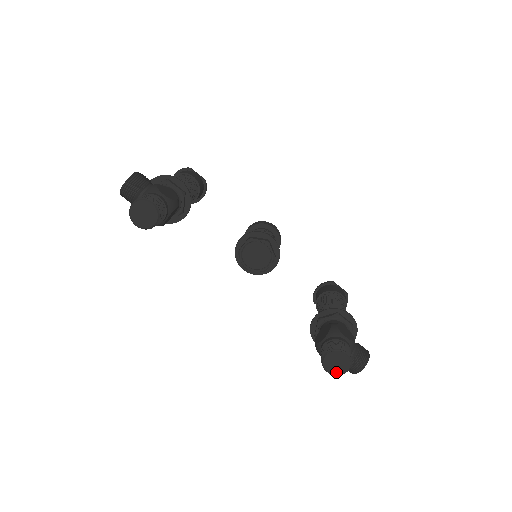
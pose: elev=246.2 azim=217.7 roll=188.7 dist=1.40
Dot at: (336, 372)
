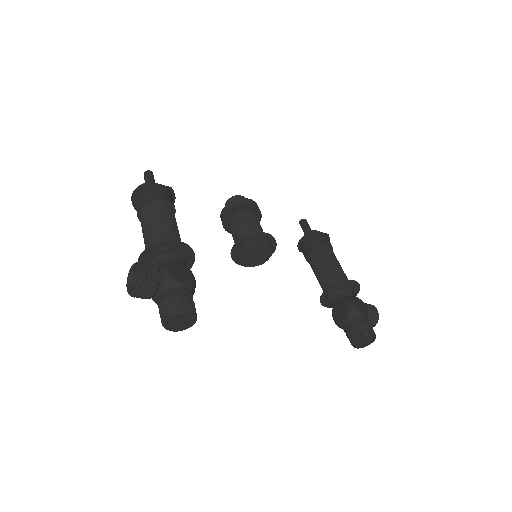
Dot at: (364, 346)
